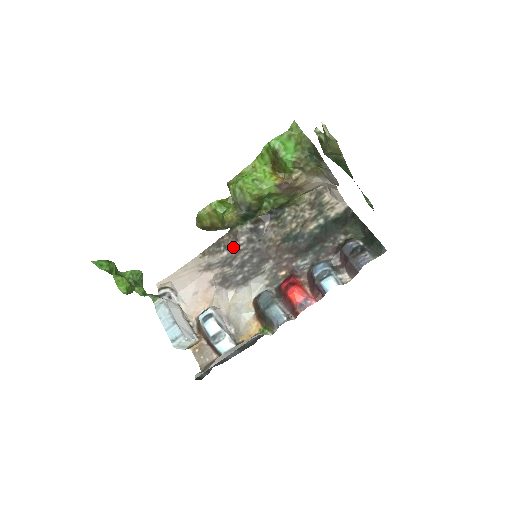
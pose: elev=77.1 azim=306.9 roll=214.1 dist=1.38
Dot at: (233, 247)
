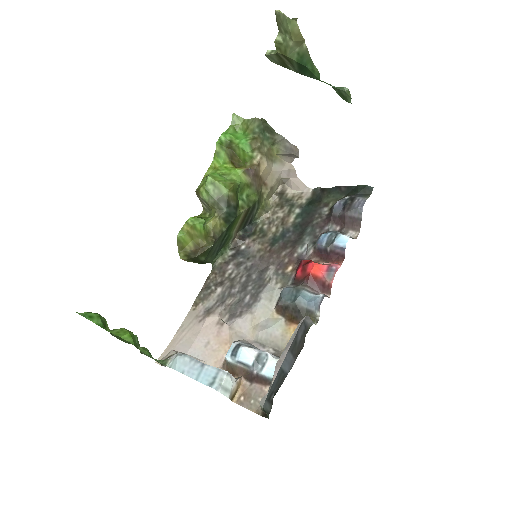
Dot at: (224, 280)
